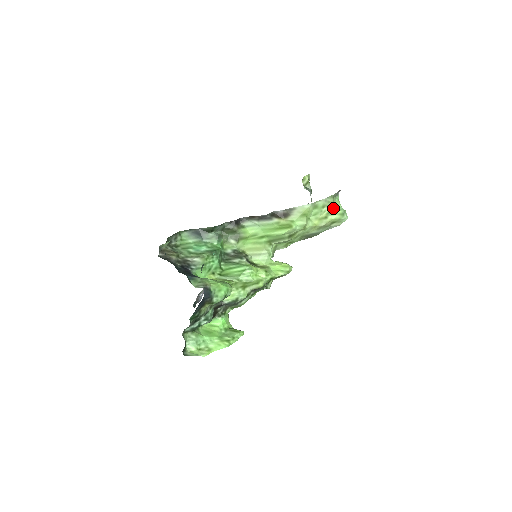
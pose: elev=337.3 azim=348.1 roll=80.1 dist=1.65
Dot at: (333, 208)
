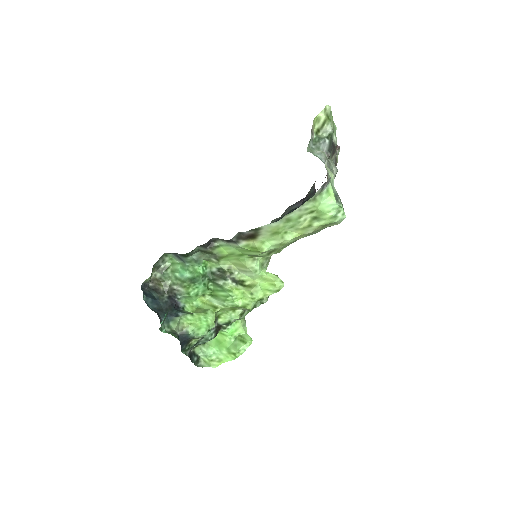
Dot at: (317, 213)
